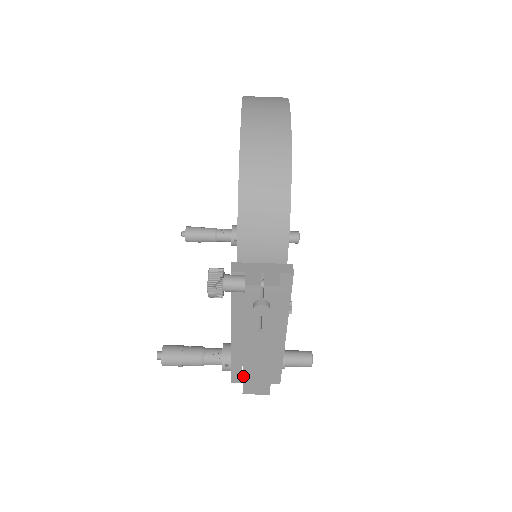
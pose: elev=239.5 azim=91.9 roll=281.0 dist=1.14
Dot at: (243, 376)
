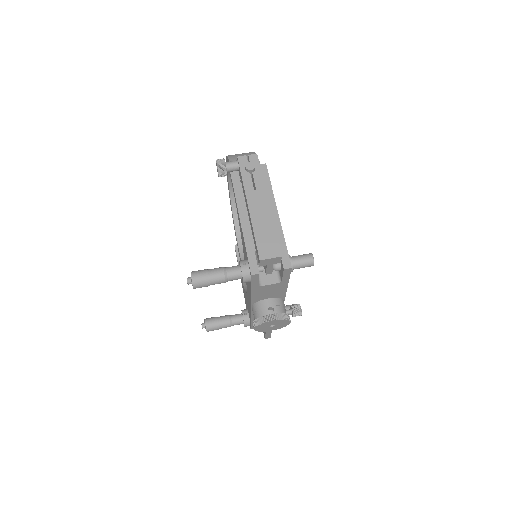
Dot at: (255, 237)
